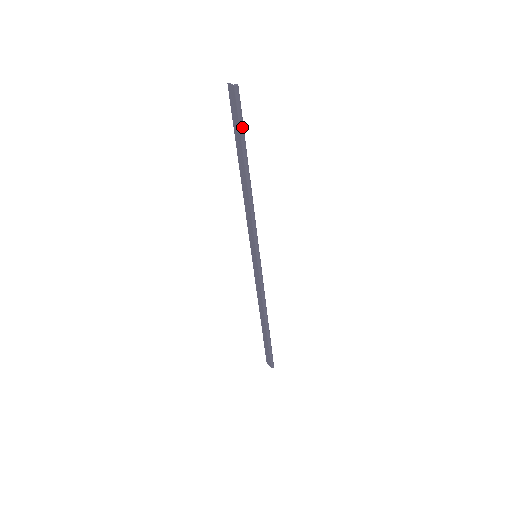
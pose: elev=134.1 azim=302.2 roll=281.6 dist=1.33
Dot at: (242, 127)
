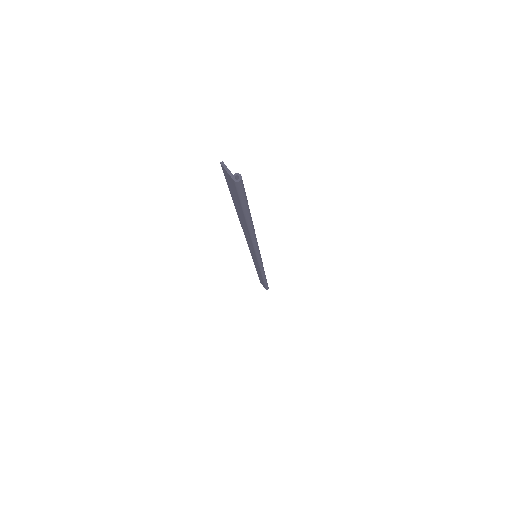
Dot at: (246, 206)
